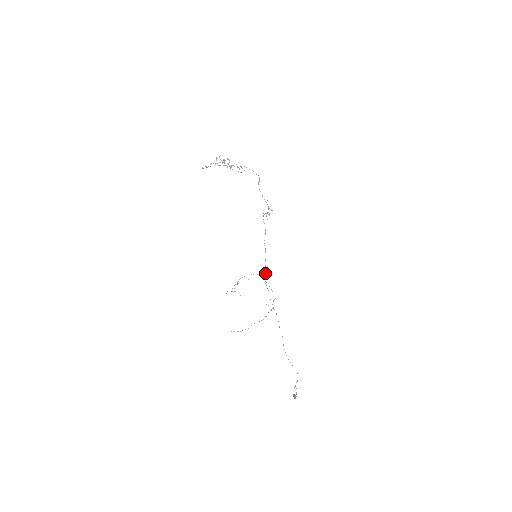
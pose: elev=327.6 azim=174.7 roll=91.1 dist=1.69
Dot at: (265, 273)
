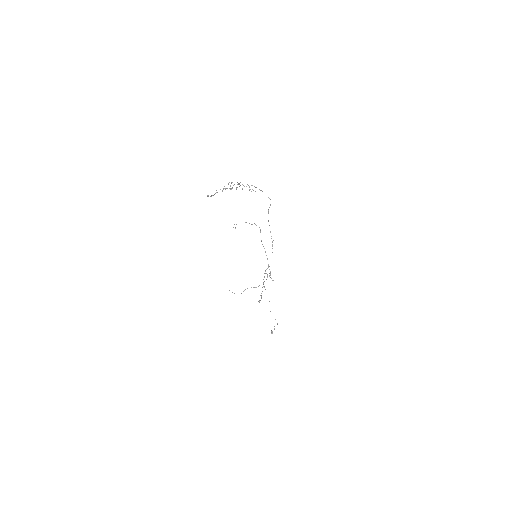
Dot at: (259, 302)
